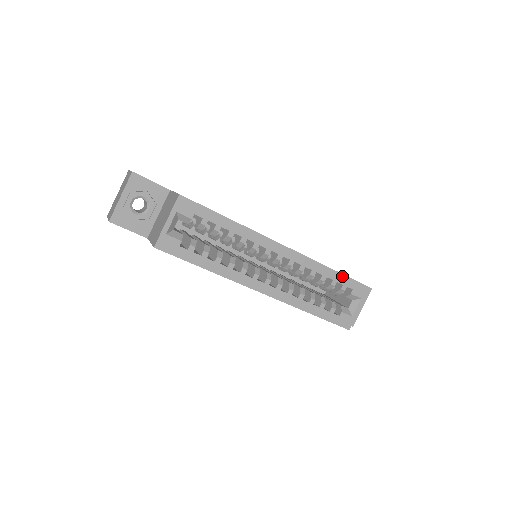
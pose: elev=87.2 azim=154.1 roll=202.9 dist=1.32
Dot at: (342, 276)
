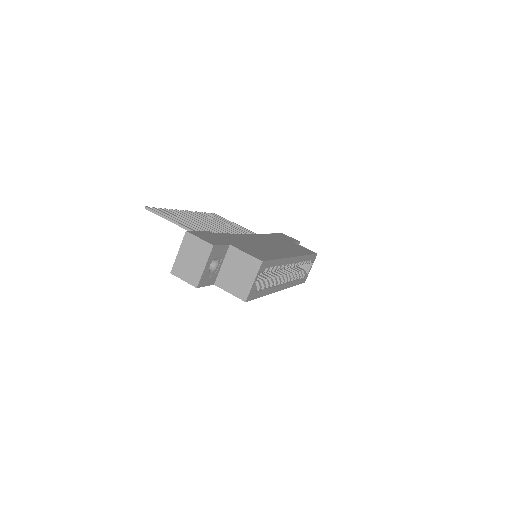
Dot at: (310, 256)
